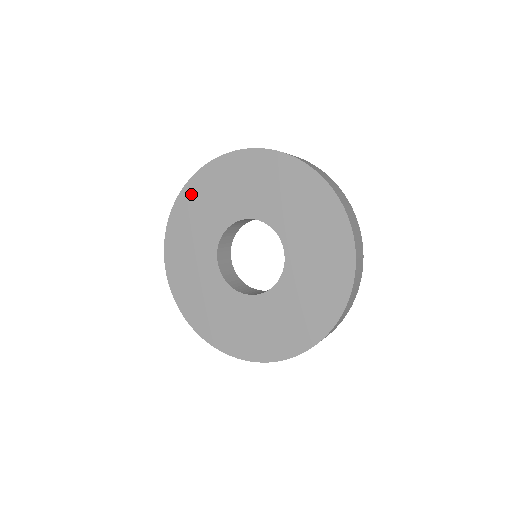
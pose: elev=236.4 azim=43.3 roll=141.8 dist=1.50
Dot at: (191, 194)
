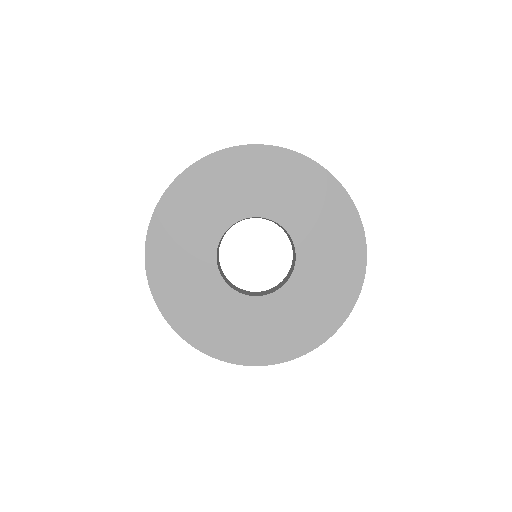
Dot at: (252, 157)
